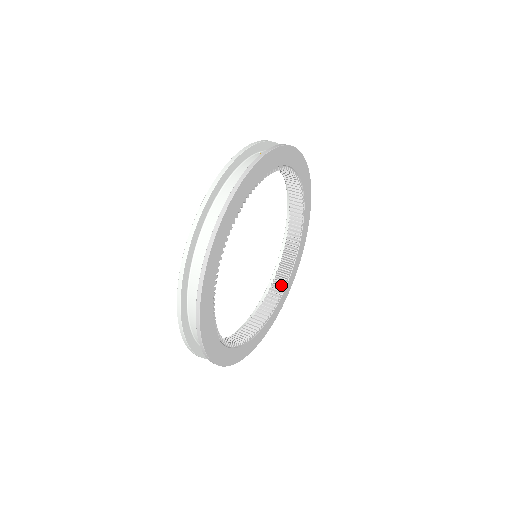
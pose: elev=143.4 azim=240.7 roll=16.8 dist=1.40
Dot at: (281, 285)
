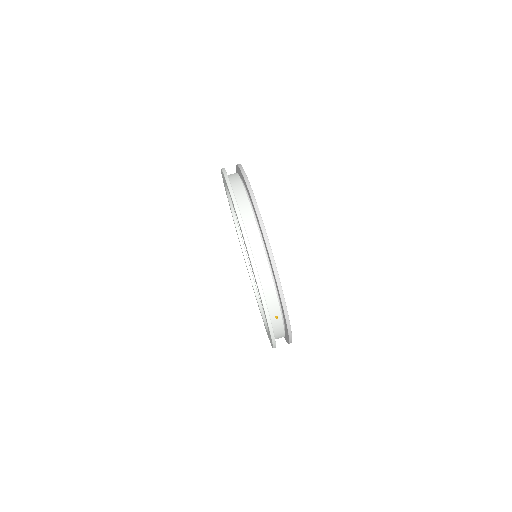
Dot at: occluded
